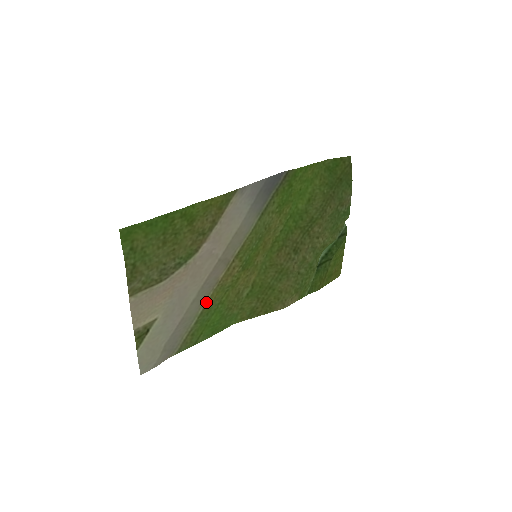
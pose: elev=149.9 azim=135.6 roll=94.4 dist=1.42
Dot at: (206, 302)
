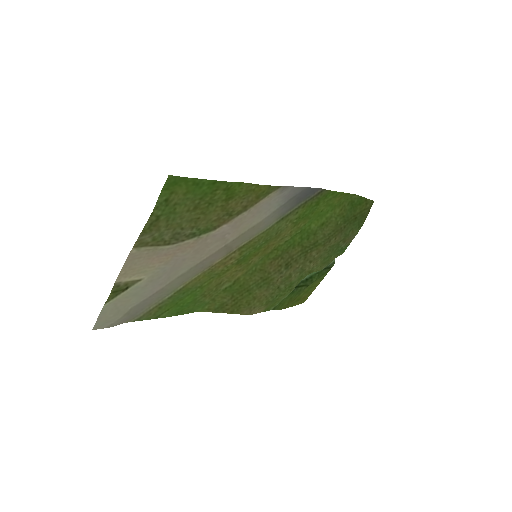
Dot at: (190, 281)
